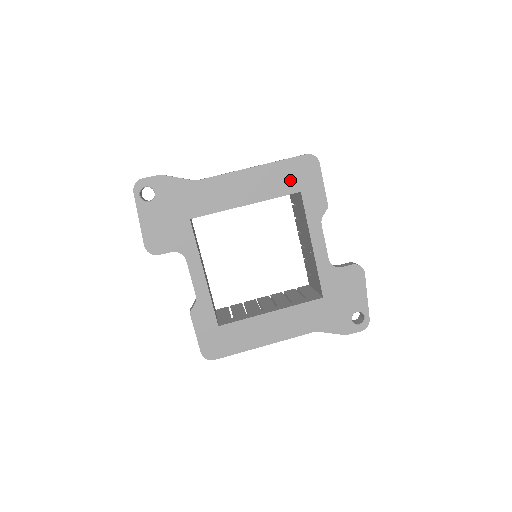
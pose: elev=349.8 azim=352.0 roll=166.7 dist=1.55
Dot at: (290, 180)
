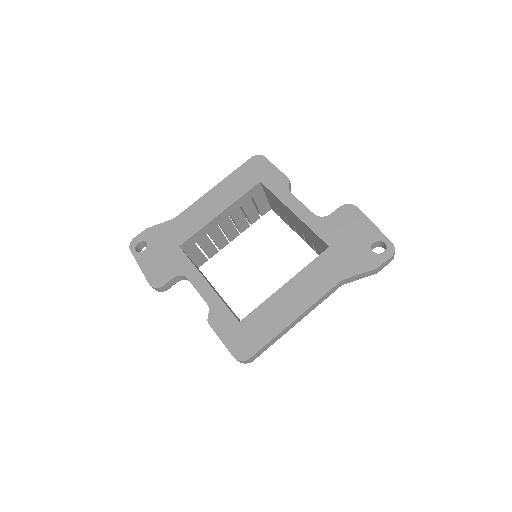
Dot at: (247, 179)
